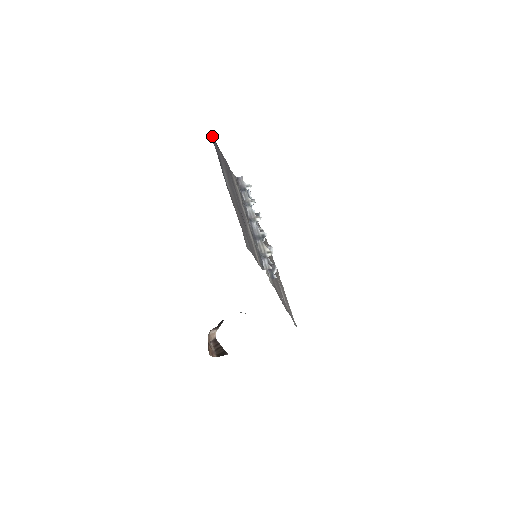
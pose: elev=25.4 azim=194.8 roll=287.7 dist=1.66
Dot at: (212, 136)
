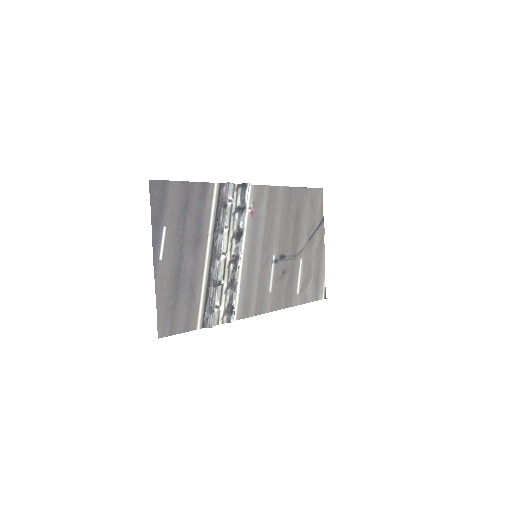
Dot at: (156, 180)
